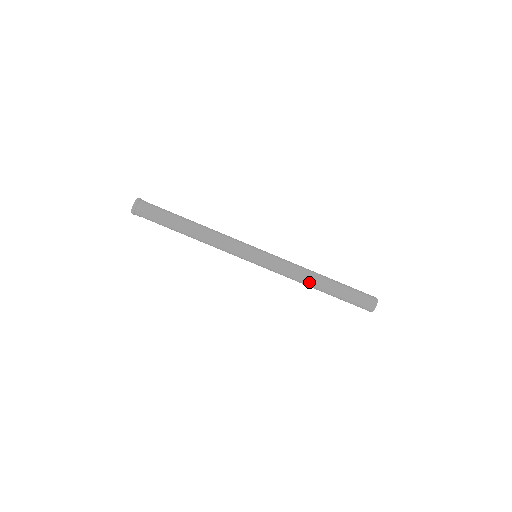
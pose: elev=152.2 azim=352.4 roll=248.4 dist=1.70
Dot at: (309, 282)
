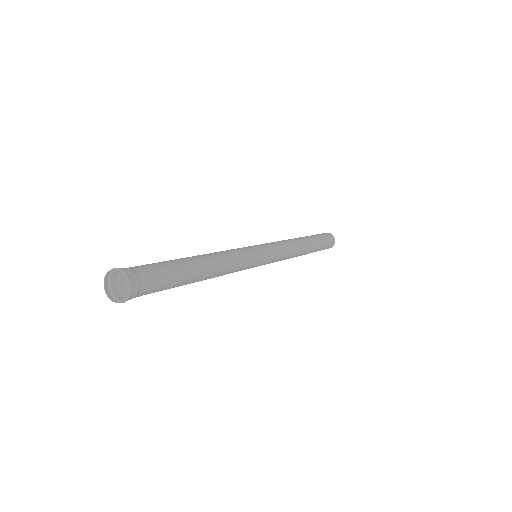
Dot at: (299, 255)
